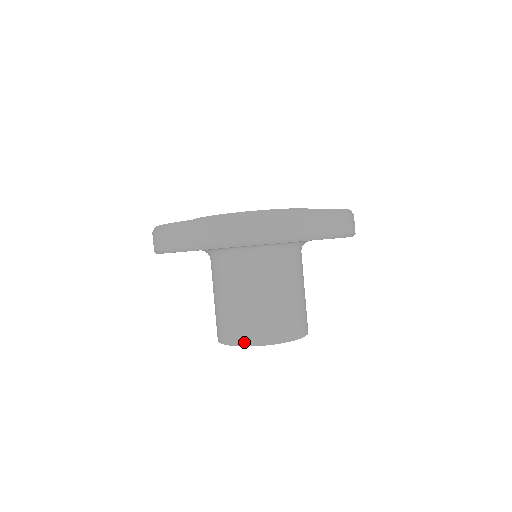
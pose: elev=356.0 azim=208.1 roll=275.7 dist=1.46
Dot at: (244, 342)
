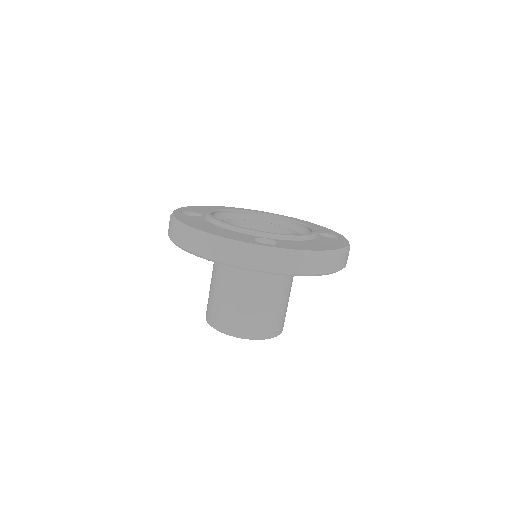
Dot at: (219, 328)
